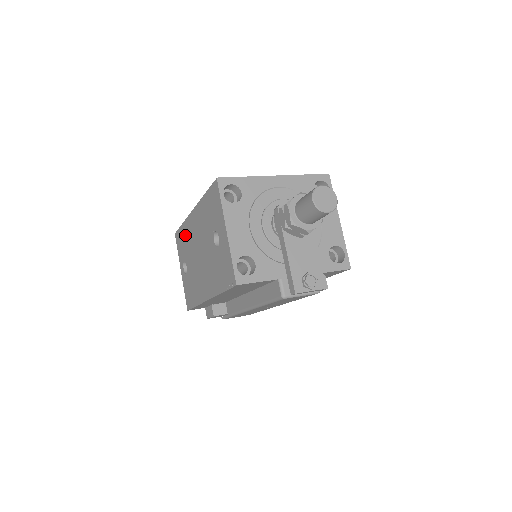
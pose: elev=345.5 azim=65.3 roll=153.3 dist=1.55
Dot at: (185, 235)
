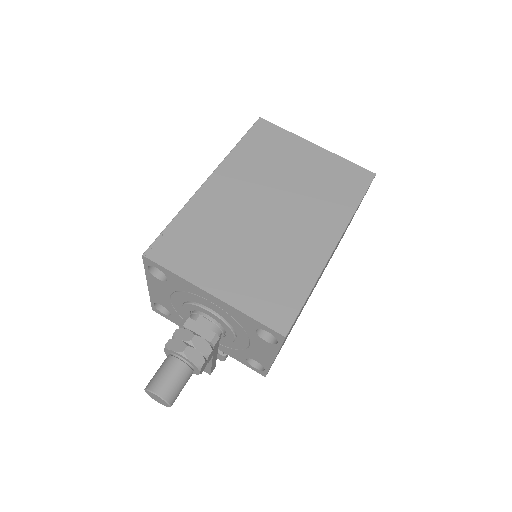
Dot at: occluded
